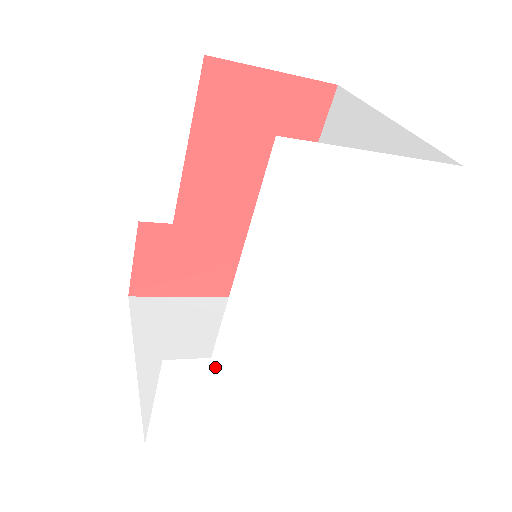
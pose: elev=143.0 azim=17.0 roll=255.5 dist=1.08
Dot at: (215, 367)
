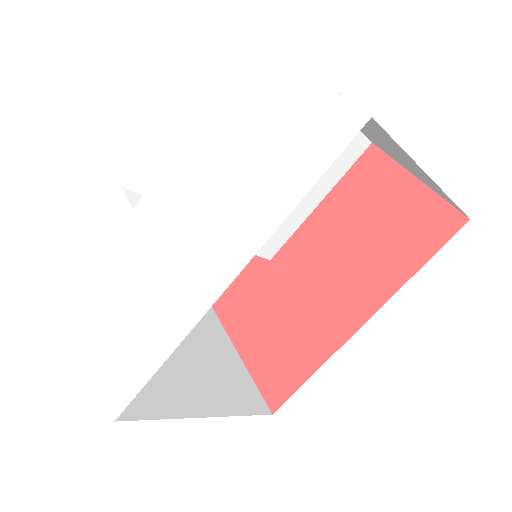
Dot at: (129, 223)
